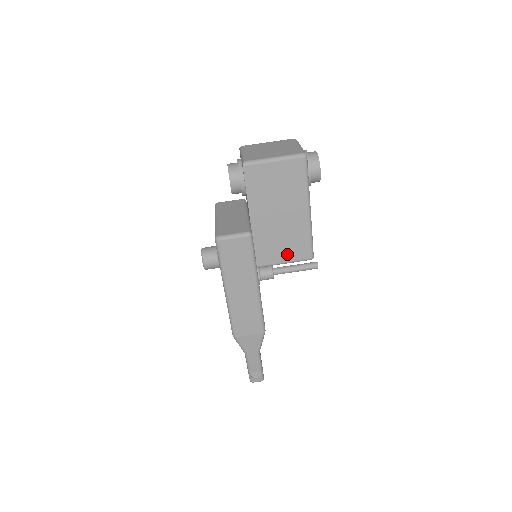
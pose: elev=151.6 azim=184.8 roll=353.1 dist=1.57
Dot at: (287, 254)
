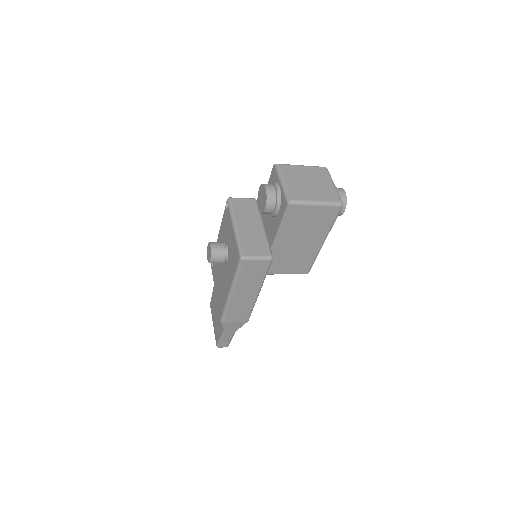
Dot at: (290, 269)
